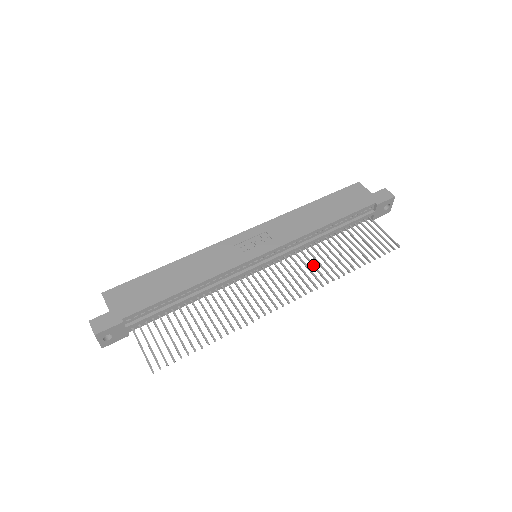
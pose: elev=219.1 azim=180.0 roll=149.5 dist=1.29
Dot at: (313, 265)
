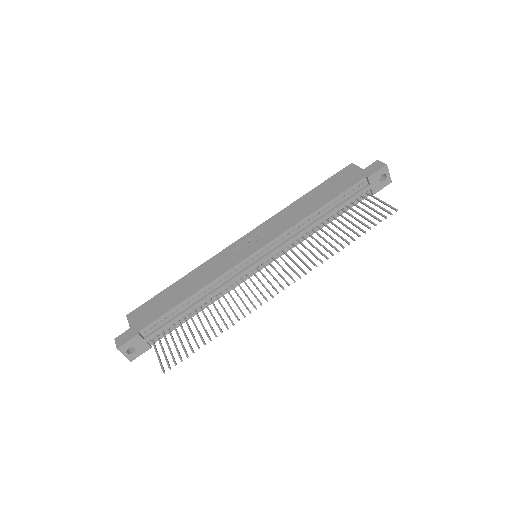
Dot at: (309, 250)
